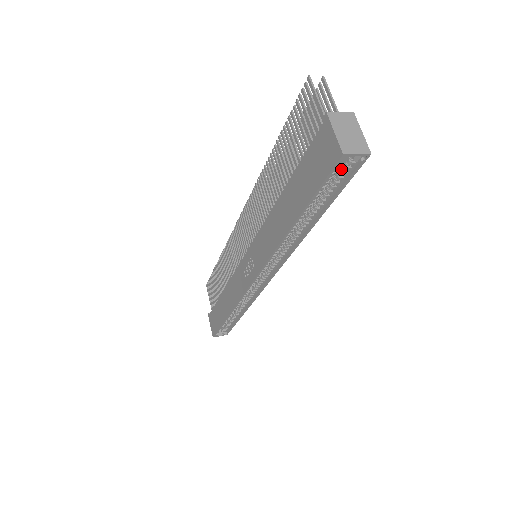
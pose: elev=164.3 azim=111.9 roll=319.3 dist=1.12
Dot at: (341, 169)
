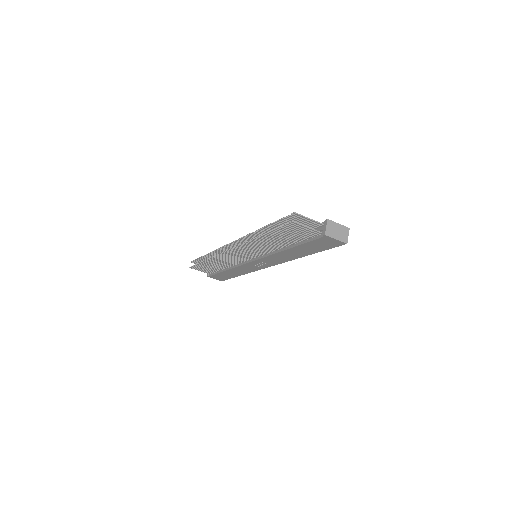
Dot at: occluded
